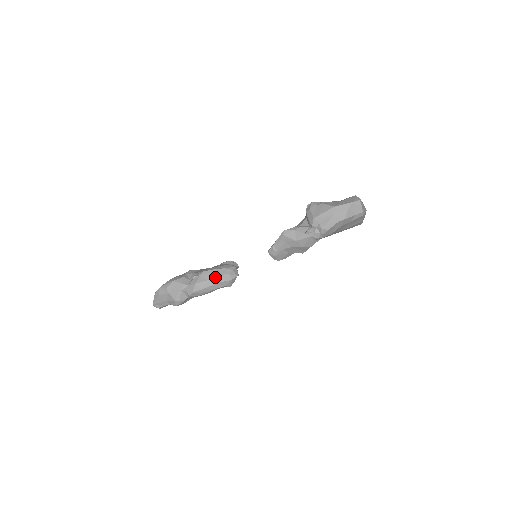
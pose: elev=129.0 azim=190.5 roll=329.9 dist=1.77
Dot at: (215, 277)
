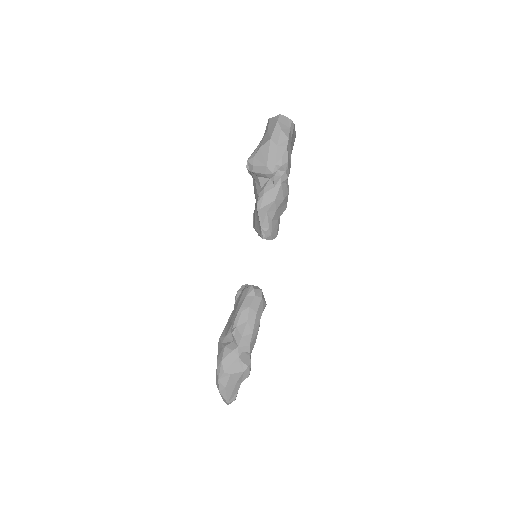
Dot at: (249, 312)
